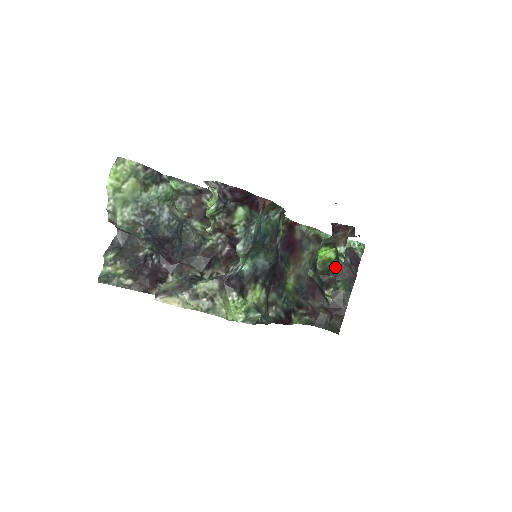
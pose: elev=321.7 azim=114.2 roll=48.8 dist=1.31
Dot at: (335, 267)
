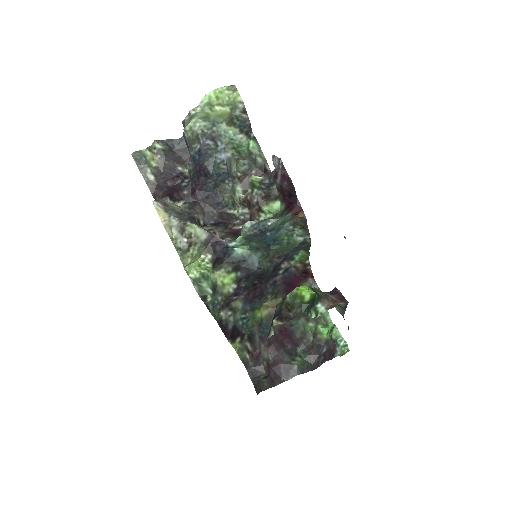
Dot at: (301, 309)
